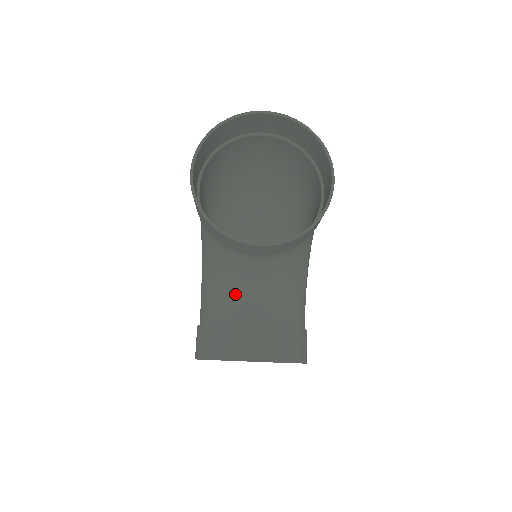
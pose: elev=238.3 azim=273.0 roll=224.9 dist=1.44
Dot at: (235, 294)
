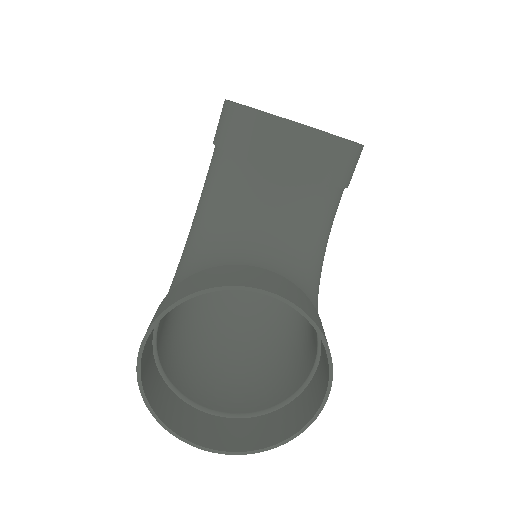
Dot at: (237, 245)
